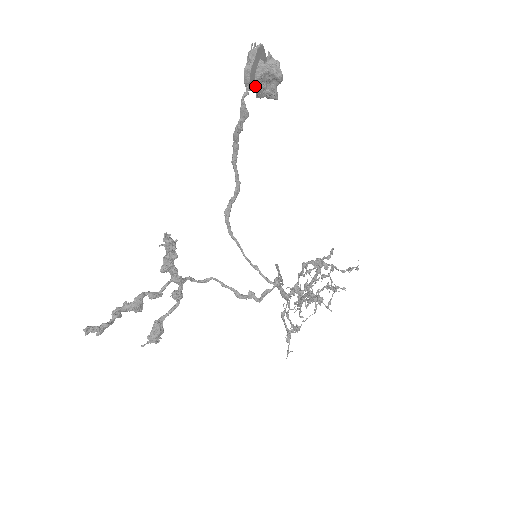
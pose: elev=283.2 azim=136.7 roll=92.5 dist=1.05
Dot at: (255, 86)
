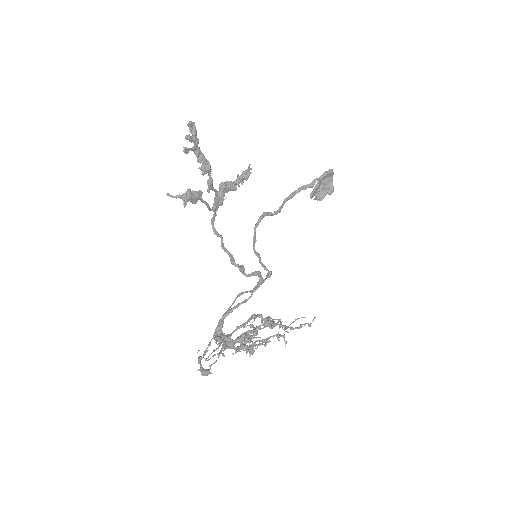
Dot at: (324, 181)
